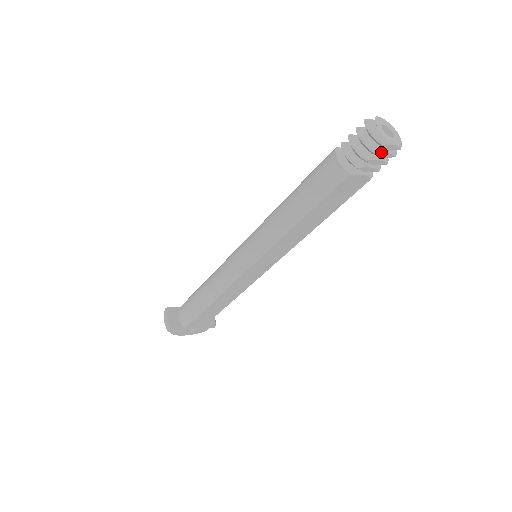
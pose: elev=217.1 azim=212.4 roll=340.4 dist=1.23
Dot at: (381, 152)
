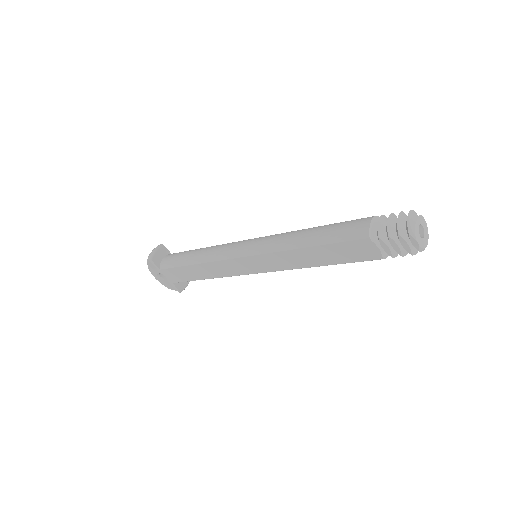
Dot at: (404, 239)
